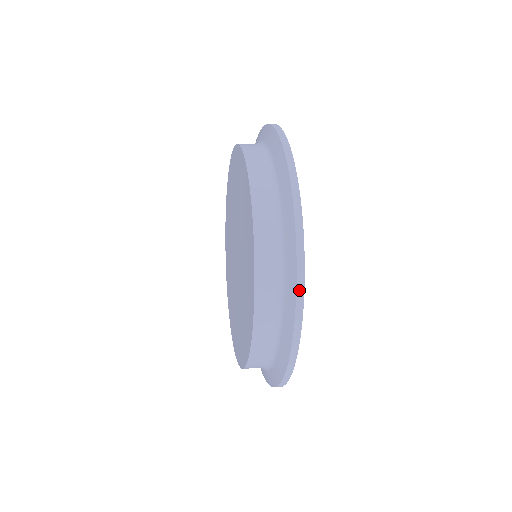
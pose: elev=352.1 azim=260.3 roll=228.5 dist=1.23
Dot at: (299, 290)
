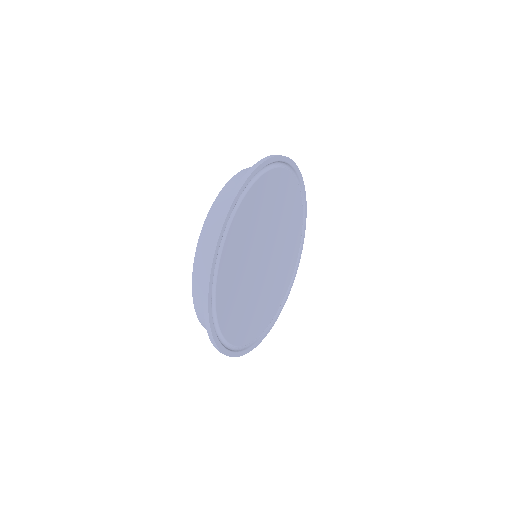
Dot at: (215, 237)
